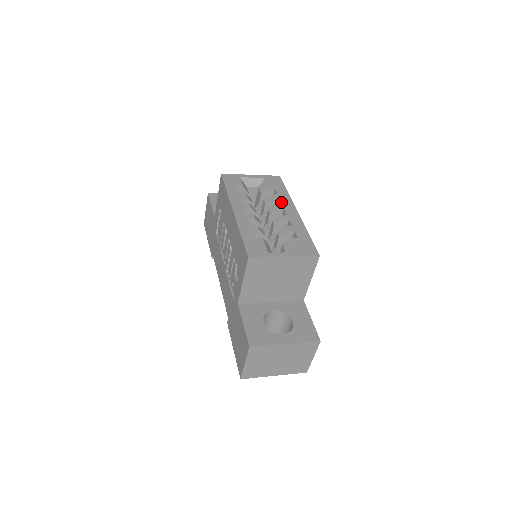
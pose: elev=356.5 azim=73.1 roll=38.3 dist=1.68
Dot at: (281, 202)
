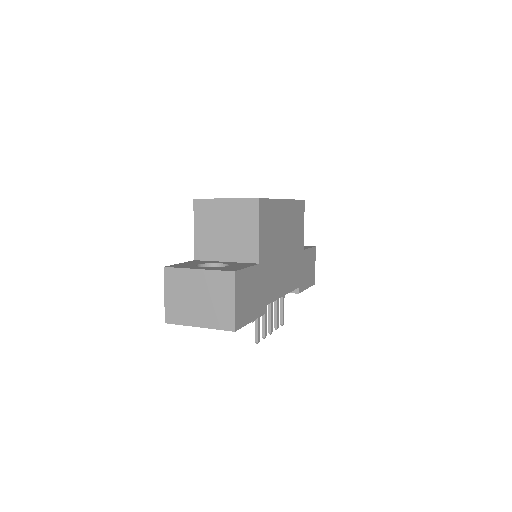
Dot at: occluded
